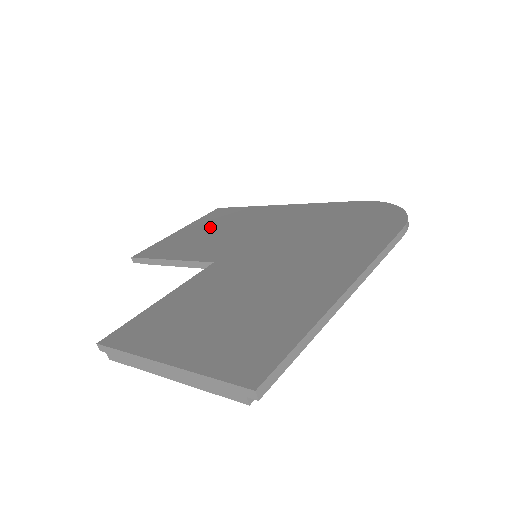
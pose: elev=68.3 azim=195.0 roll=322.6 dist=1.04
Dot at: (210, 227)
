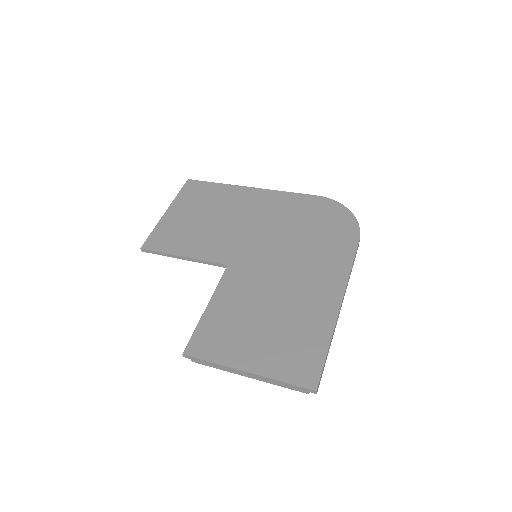
Dot at: (197, 212)
